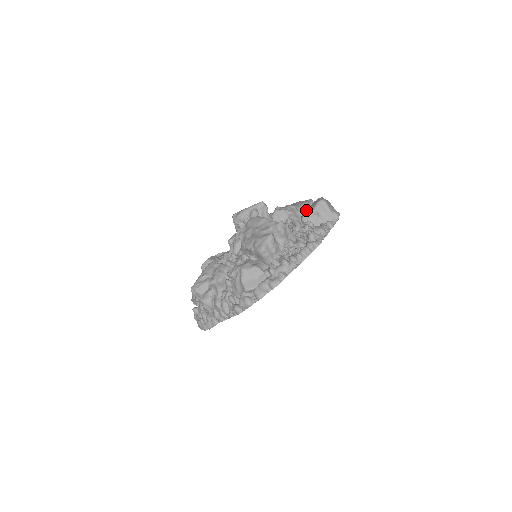
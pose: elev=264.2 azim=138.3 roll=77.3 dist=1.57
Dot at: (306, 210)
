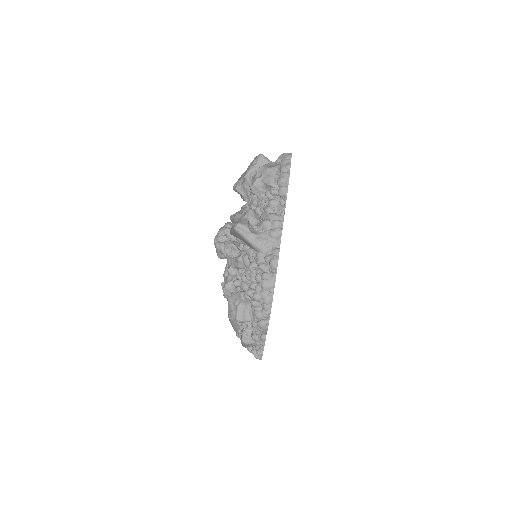
Dot at: occluded
